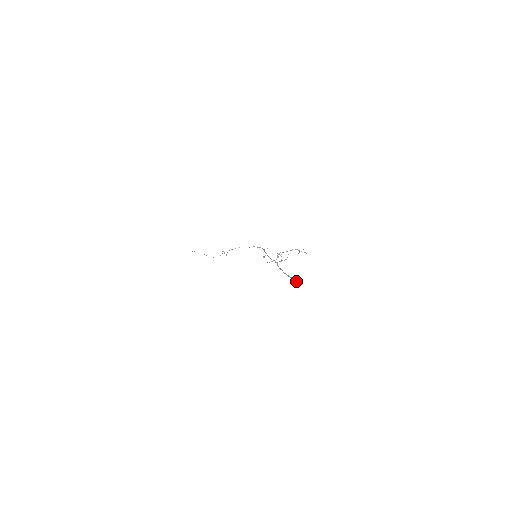
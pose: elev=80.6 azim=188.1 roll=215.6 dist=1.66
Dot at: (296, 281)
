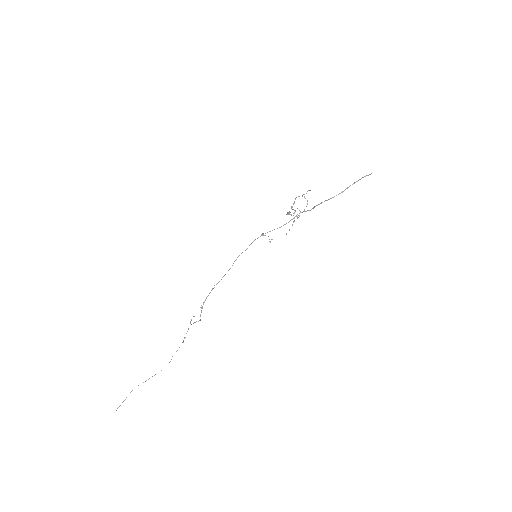
Dot at: (362, 177)
